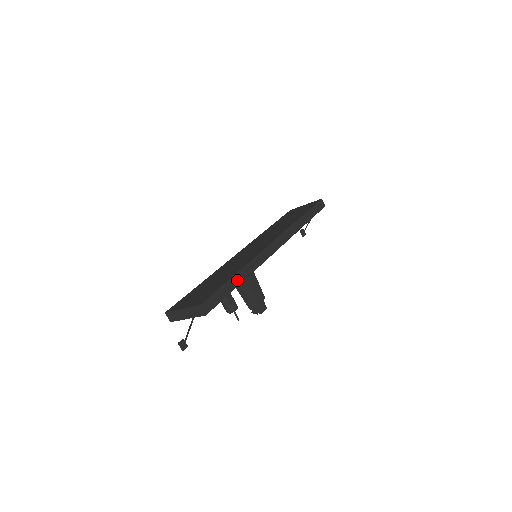
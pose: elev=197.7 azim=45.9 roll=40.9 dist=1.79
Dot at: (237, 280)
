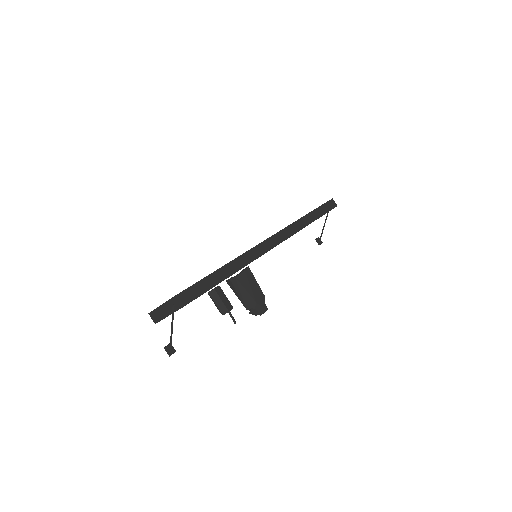
Dot at: (225, 272)
